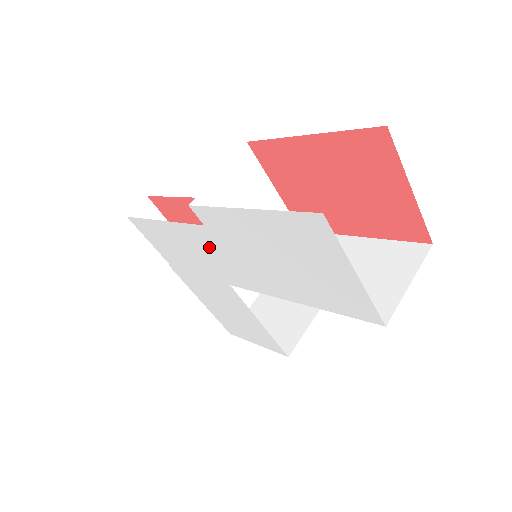
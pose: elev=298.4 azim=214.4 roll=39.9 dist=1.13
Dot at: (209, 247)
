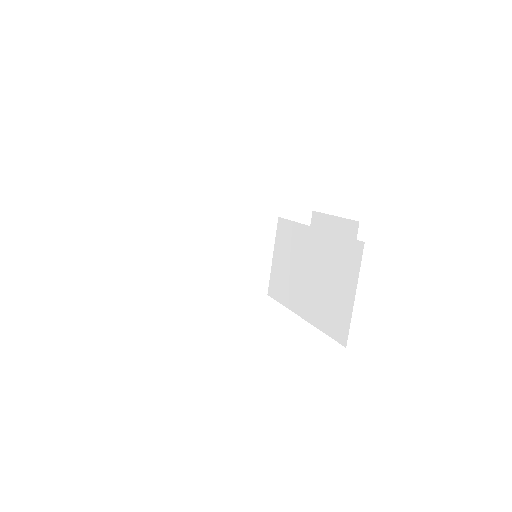
Dot at: occluded
